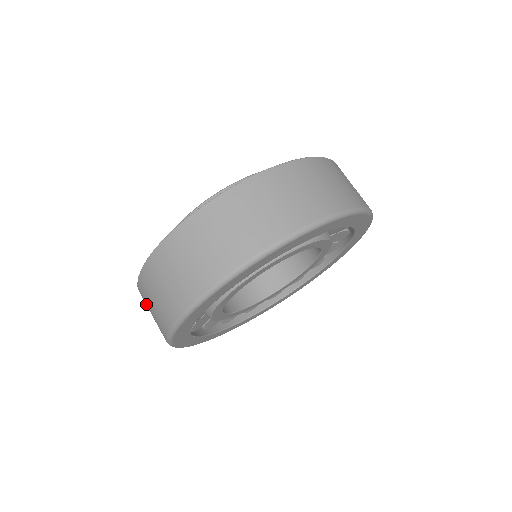
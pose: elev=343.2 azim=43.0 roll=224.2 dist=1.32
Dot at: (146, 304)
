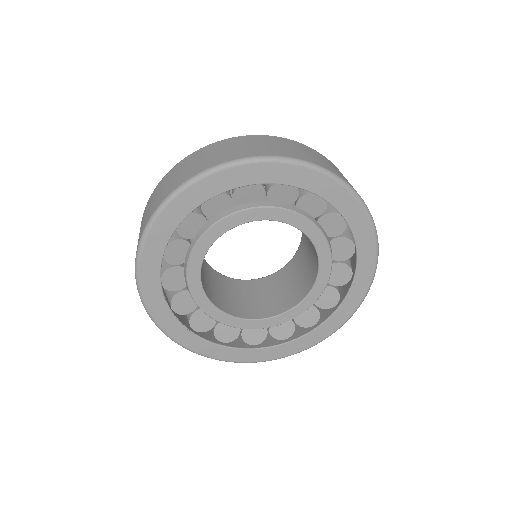
Dot at: occluded
